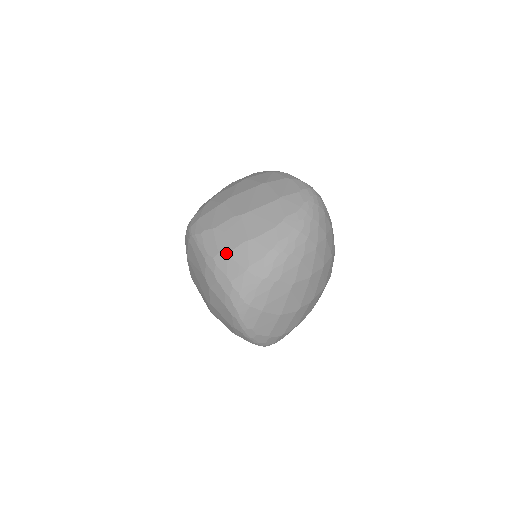
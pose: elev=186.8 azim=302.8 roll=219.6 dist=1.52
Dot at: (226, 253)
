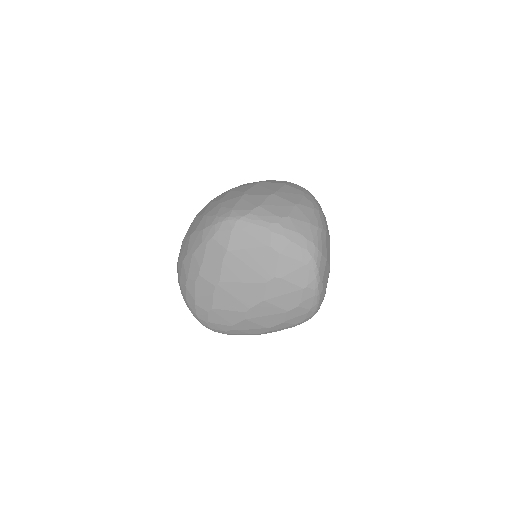
Dot at: (287, 216)
